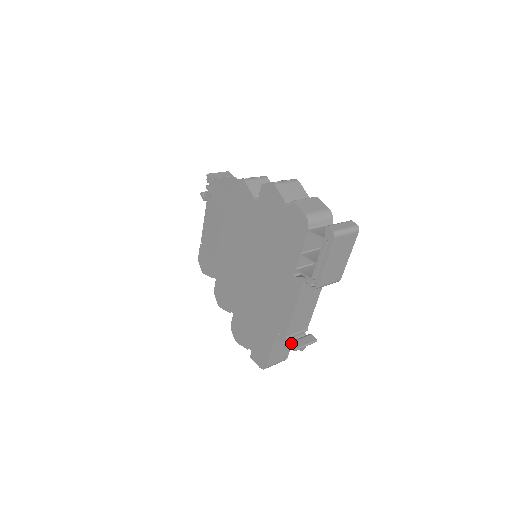
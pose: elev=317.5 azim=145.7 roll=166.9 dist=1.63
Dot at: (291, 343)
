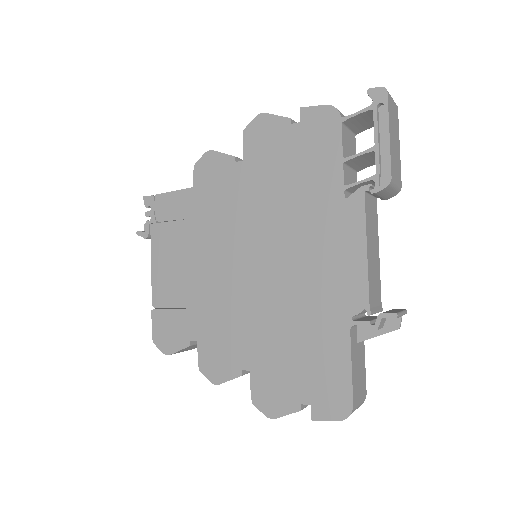
Dot at: (383, 312)
